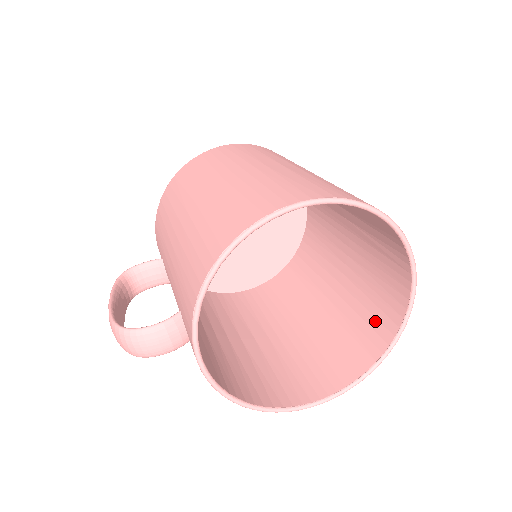
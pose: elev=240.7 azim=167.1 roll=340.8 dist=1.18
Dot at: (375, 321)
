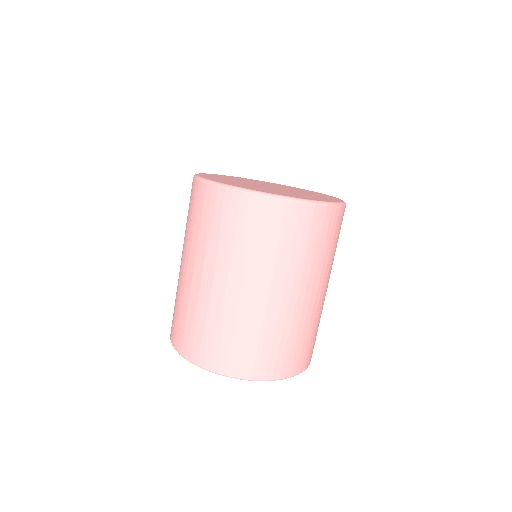
Dot at: occluded
